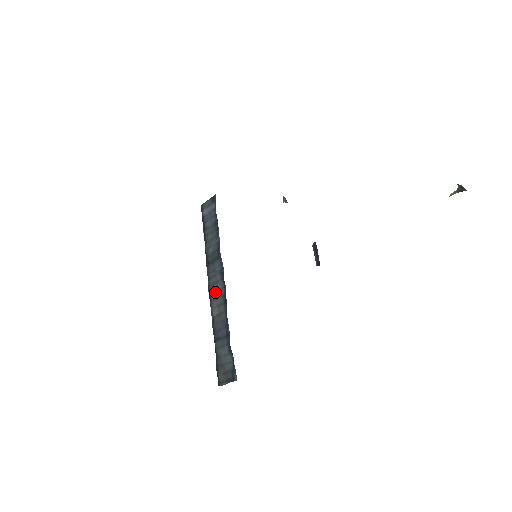
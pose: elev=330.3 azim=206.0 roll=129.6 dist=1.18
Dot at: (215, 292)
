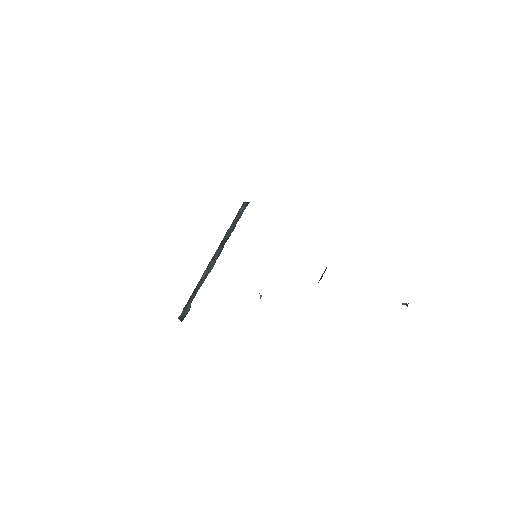
Dot at: (210, 265)
